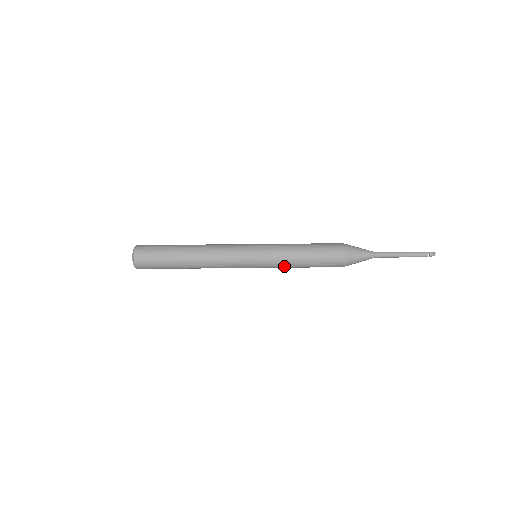
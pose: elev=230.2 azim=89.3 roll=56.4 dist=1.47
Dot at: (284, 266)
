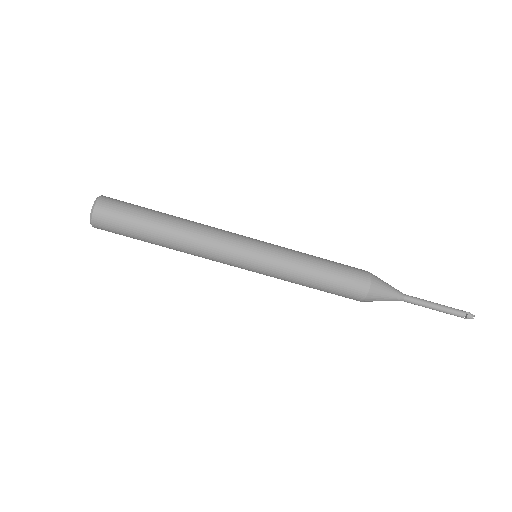
Dot at: (290, 278)
